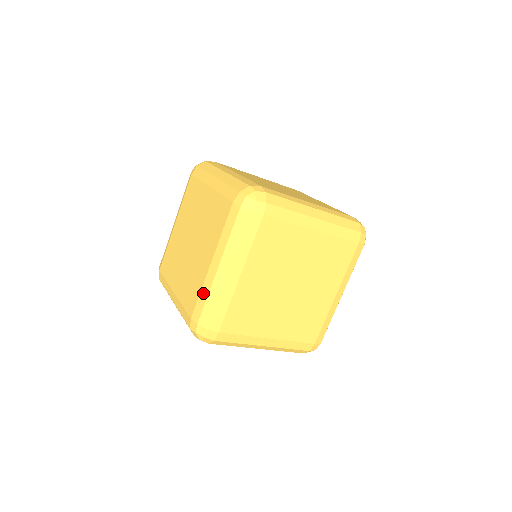
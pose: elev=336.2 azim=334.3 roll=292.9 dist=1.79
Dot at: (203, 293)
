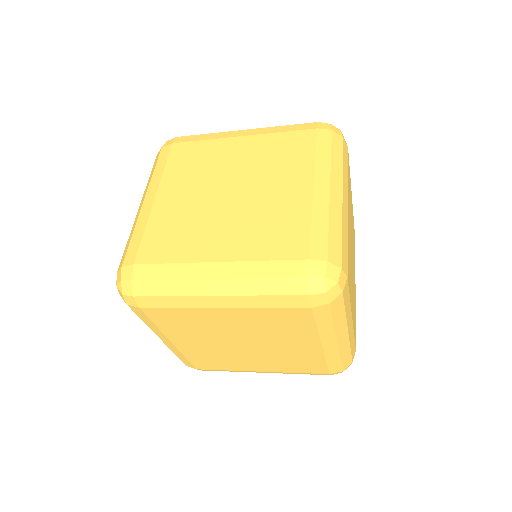
Dot at: occluded
